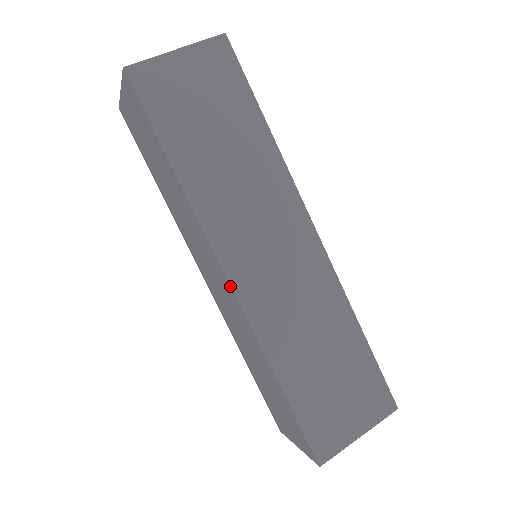
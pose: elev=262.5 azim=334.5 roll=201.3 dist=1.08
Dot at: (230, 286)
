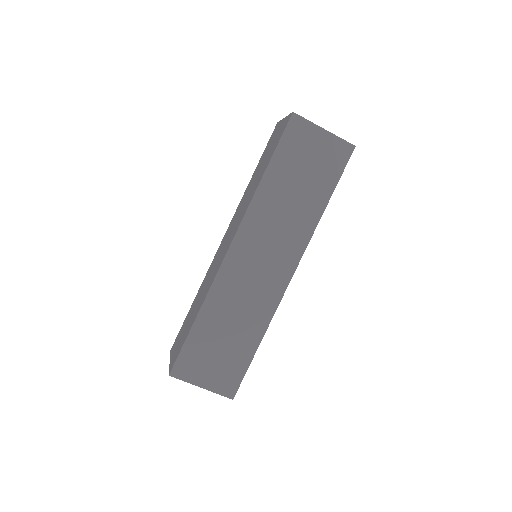
Dot at: (227, 251)
